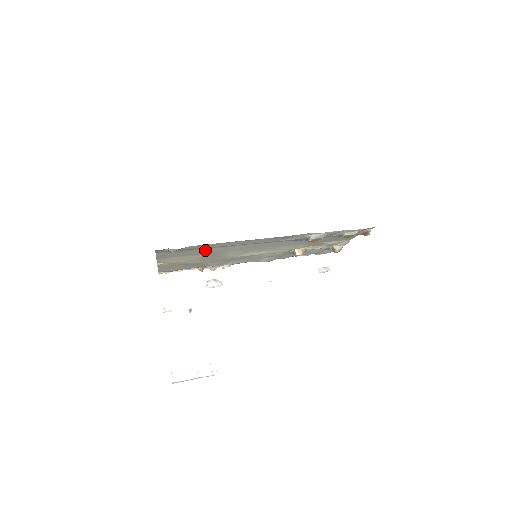
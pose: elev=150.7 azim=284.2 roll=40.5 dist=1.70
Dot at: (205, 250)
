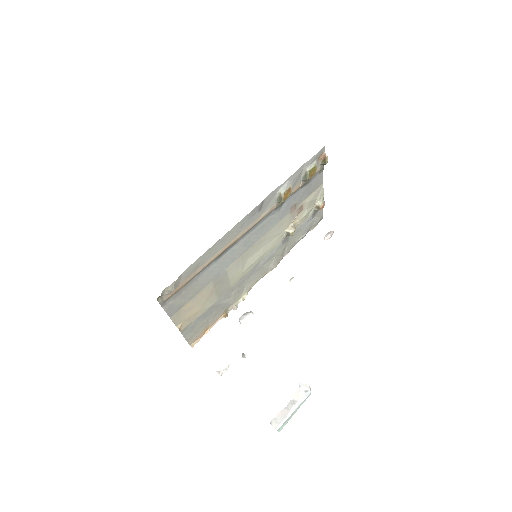
Dot at: (204, 276)
